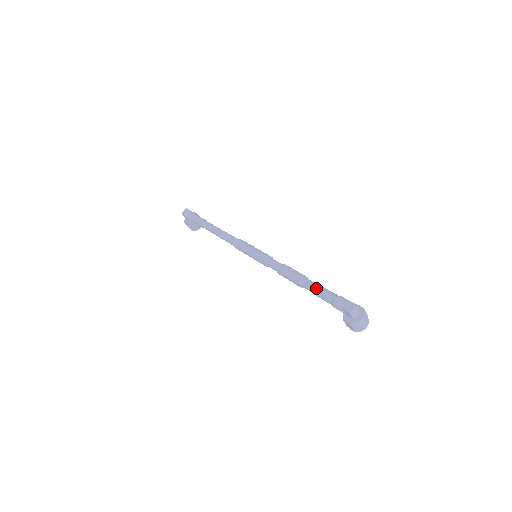
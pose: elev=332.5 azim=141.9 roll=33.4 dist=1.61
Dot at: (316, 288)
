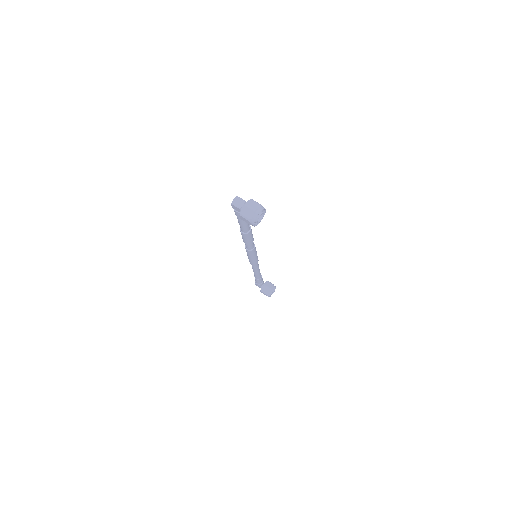
Dot at: occluded
